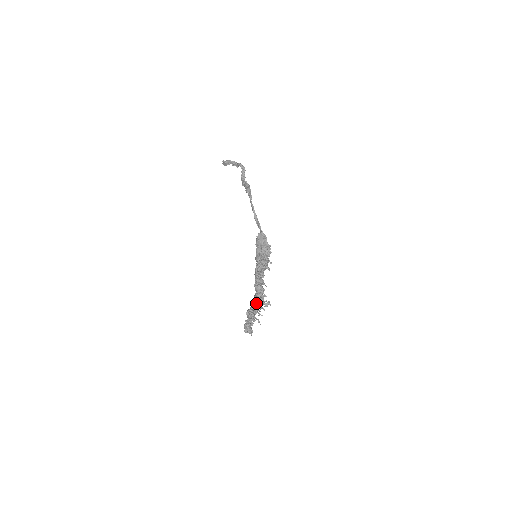
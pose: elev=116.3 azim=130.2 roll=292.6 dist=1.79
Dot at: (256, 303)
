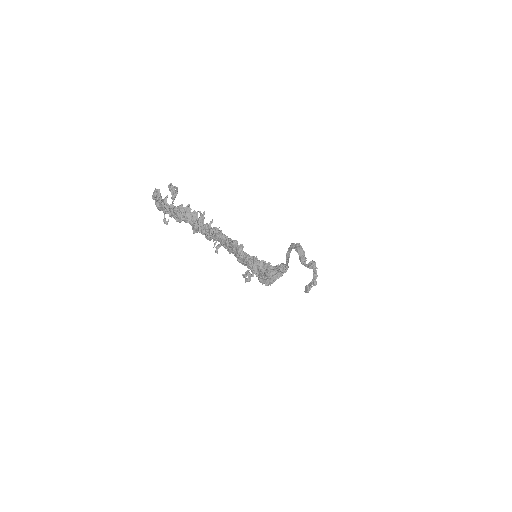
Dot at: (201, 223)
